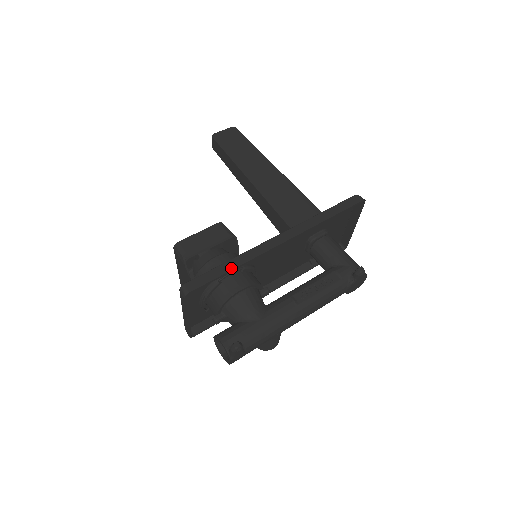
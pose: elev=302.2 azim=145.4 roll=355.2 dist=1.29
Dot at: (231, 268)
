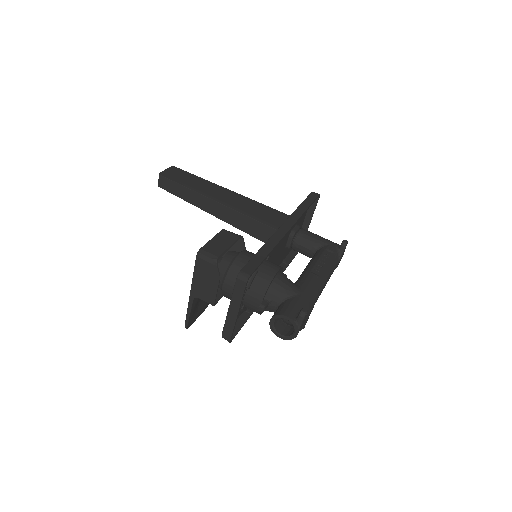
Dot at: (268, 252)
